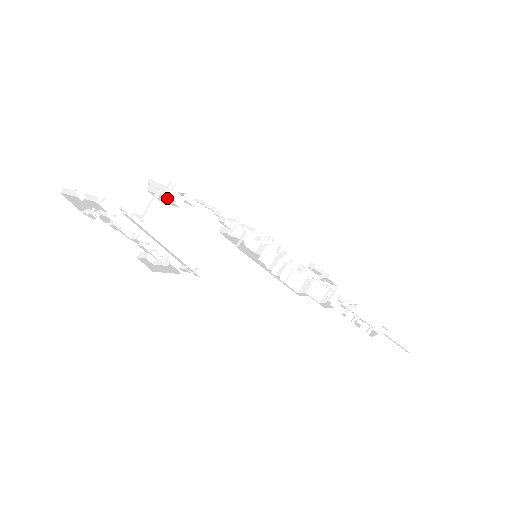
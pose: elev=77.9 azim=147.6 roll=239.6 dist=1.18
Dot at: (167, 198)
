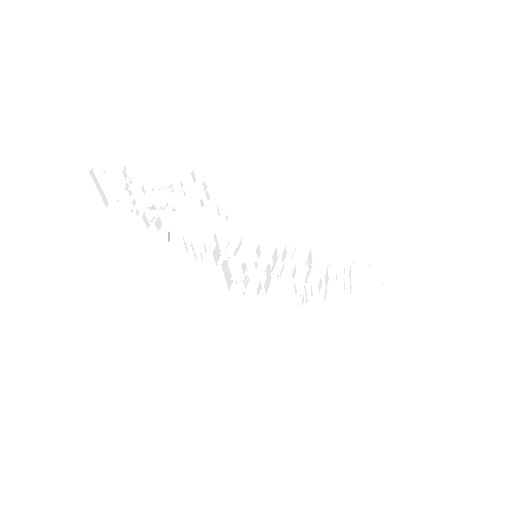
Dot at: (172, 210)
